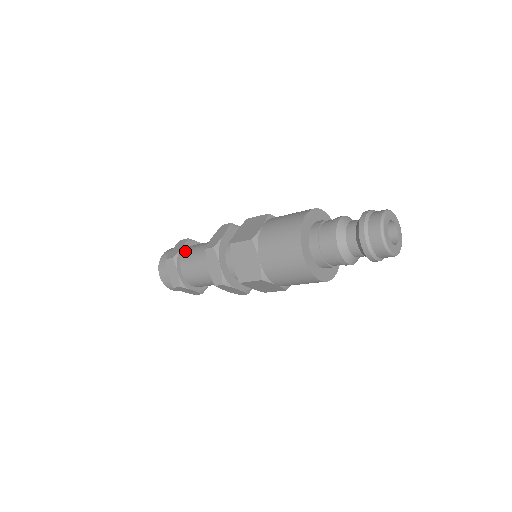
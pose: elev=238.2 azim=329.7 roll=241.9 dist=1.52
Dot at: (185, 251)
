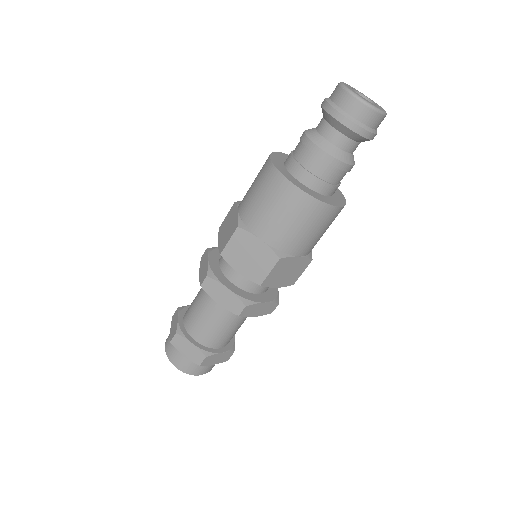
Dot at: (184, 318)
